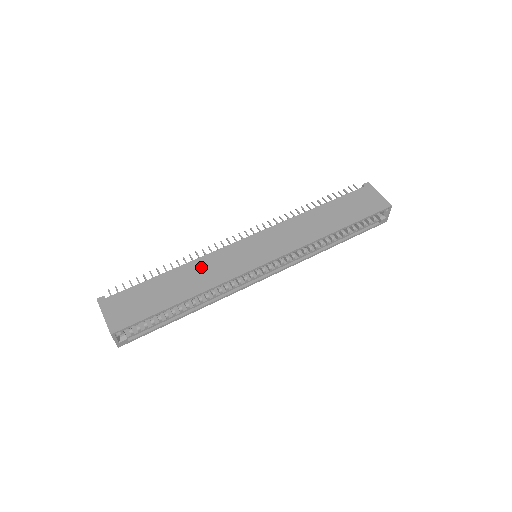
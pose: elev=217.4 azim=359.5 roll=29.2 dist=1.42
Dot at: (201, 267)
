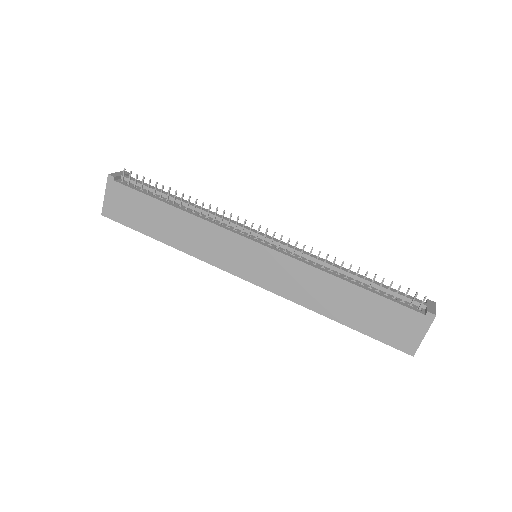
Dot at: (196, 229)
